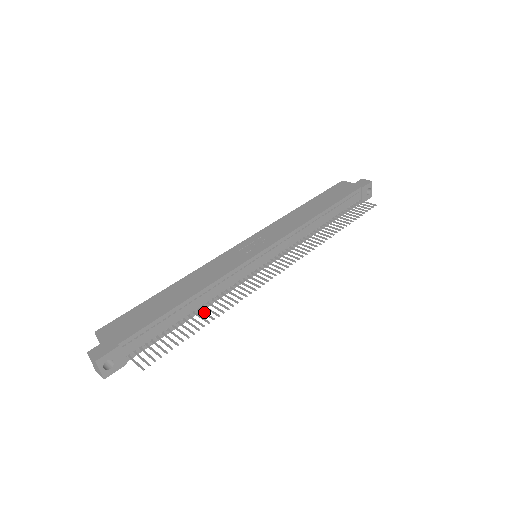
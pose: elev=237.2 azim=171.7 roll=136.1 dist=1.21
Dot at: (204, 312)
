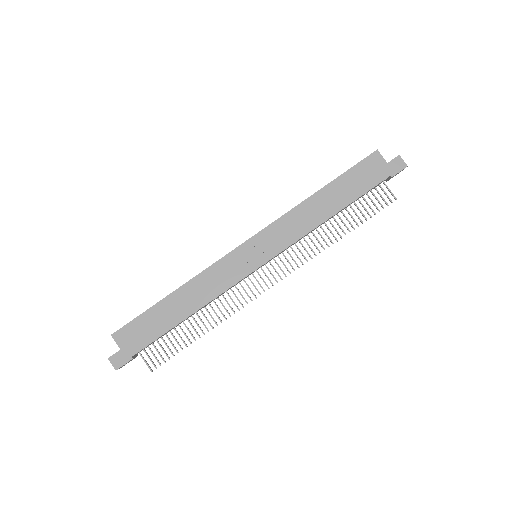
Dot at: (201, 320)
